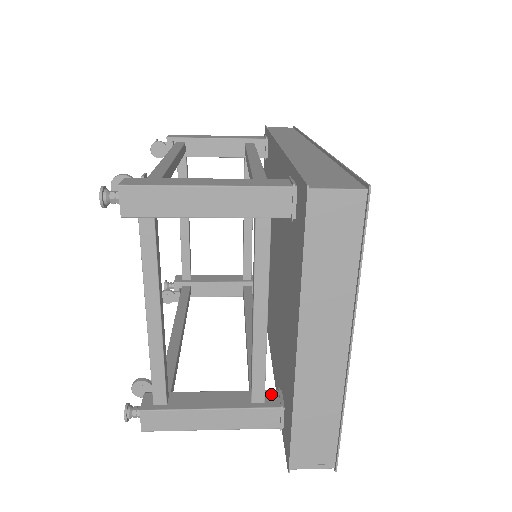
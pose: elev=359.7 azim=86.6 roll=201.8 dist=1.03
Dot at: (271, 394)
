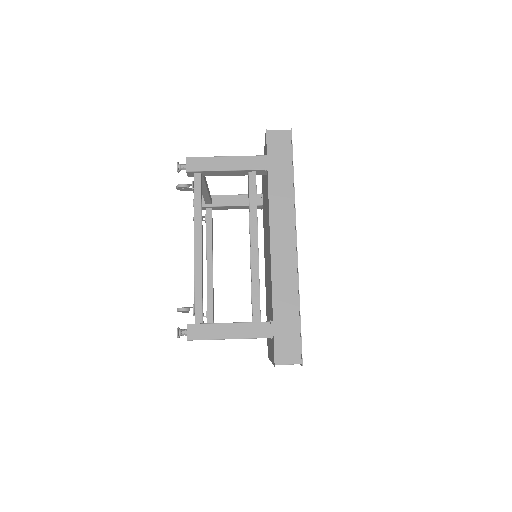
Dot at: occluded
